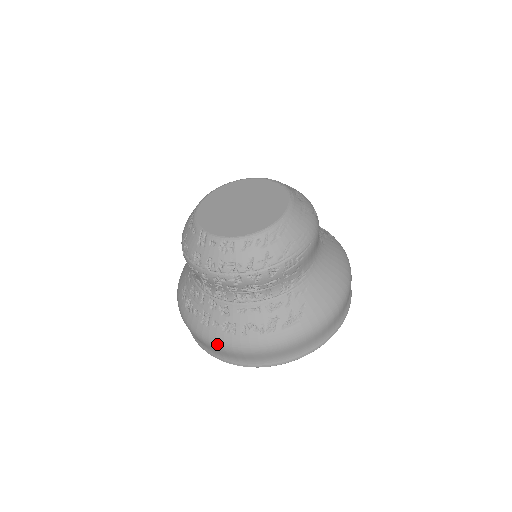
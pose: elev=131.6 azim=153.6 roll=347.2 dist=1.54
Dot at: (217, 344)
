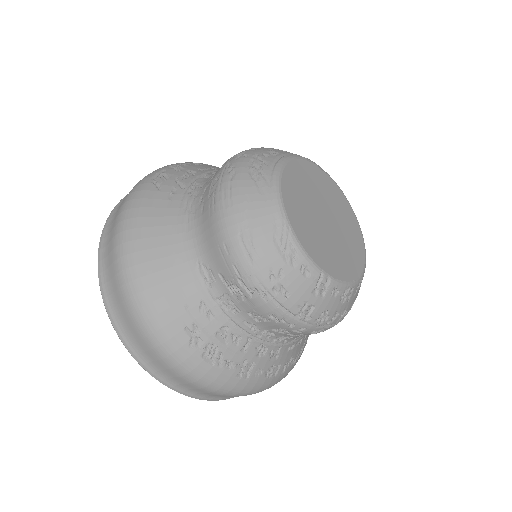
Dot at: (248, 393)
